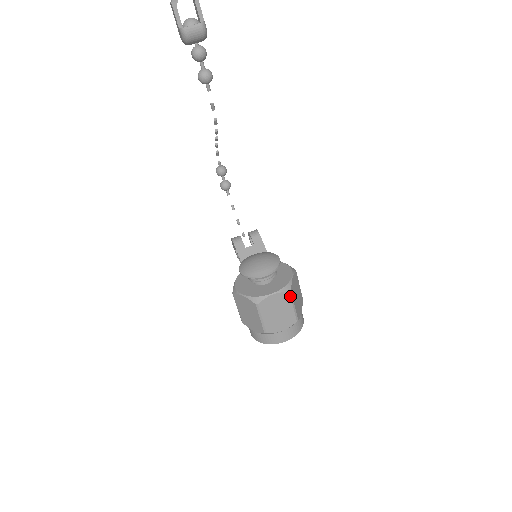
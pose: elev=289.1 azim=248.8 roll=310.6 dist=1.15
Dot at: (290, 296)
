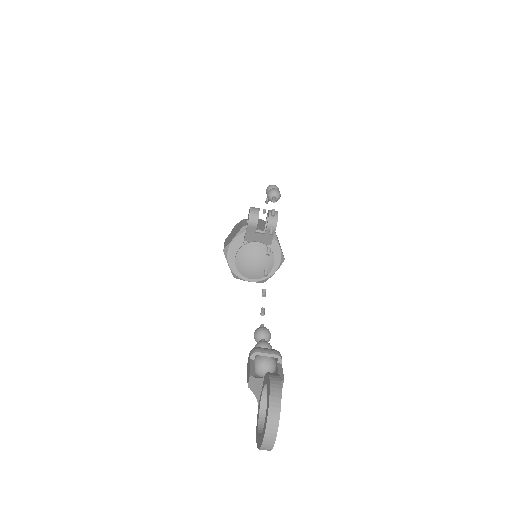
Dot at: (263, 281)
